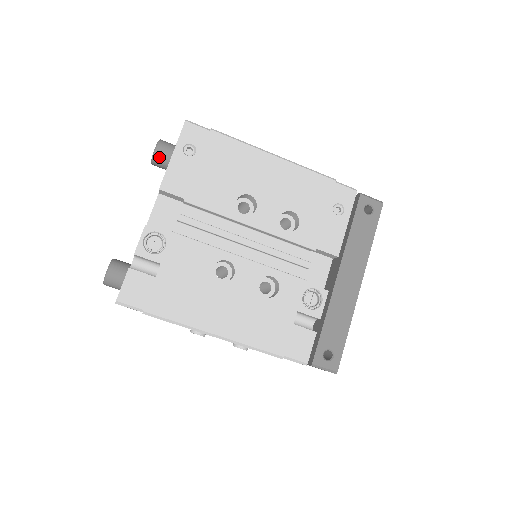
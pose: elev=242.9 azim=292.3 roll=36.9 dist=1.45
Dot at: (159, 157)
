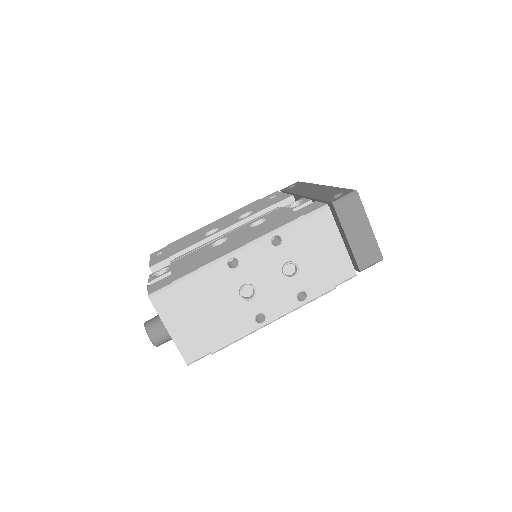
Dot at: occluded
